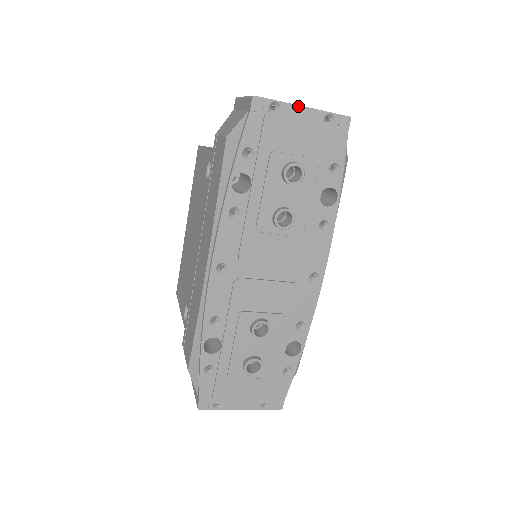
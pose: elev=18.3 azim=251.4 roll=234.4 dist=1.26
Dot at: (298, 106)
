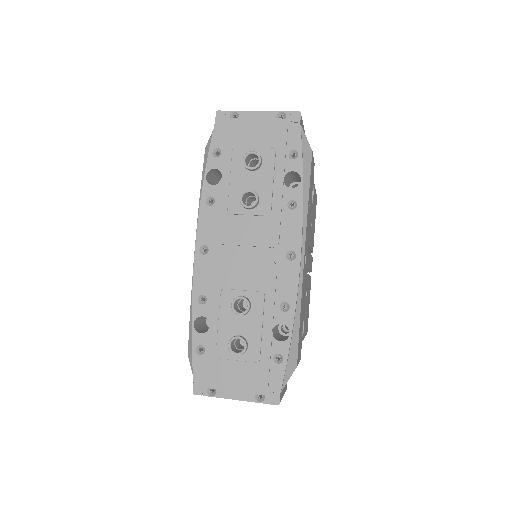
Dot at: (253, 111)
